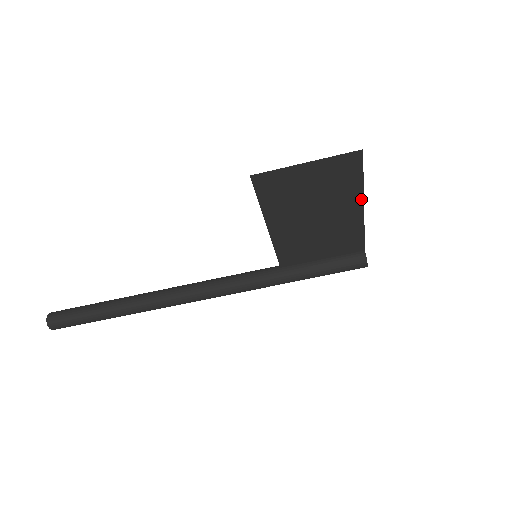
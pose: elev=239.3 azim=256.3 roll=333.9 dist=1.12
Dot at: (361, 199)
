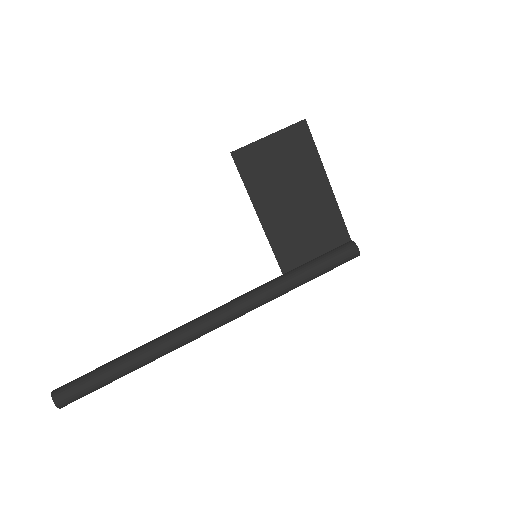
Dot at: (323, 172)
